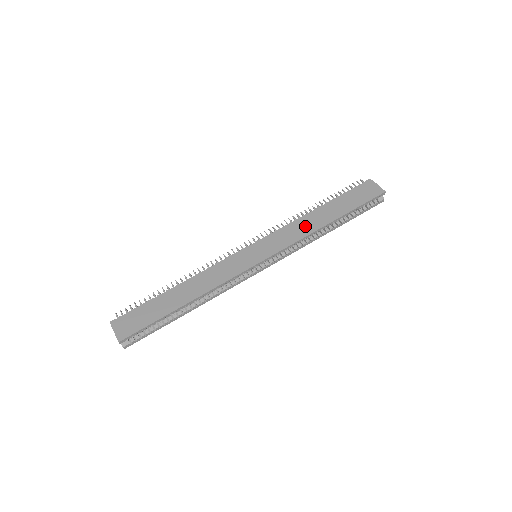
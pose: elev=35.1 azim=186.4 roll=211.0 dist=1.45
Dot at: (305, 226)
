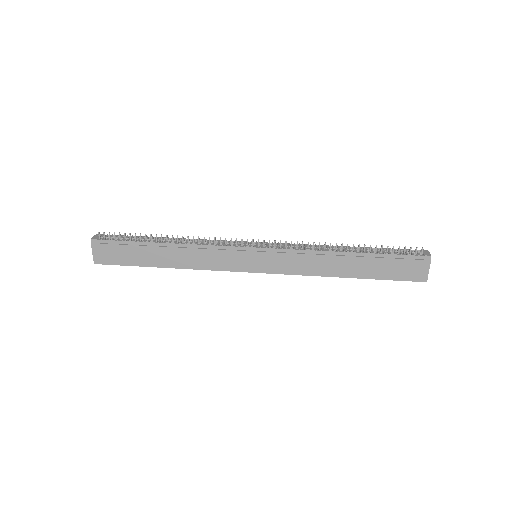
Dot at: (320, 265)
